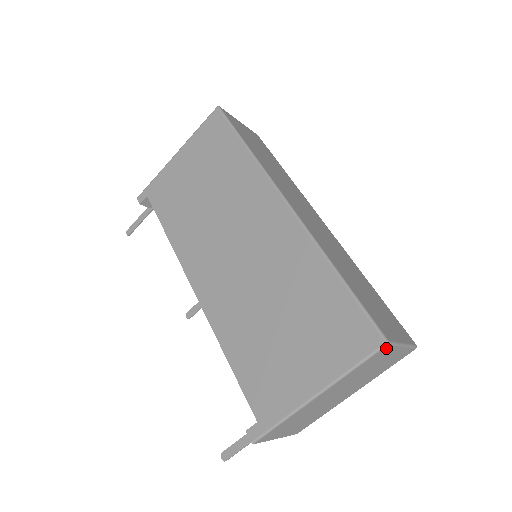
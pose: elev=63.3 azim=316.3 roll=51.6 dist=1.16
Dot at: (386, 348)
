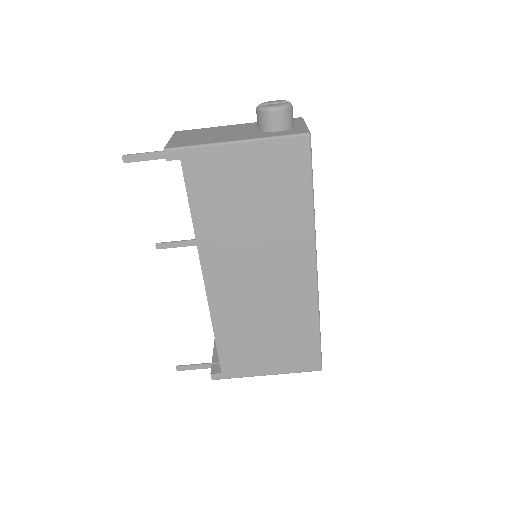
Dot at: occluded
